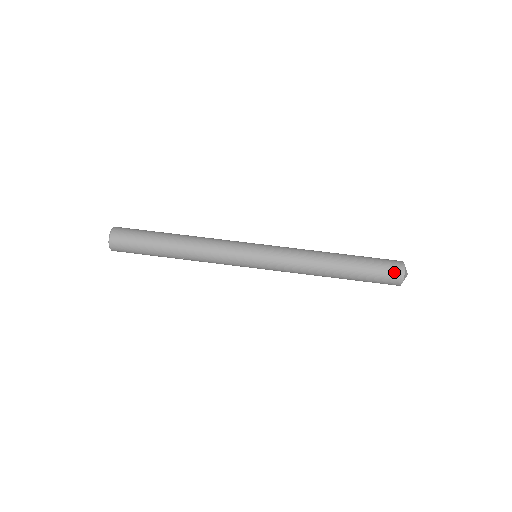
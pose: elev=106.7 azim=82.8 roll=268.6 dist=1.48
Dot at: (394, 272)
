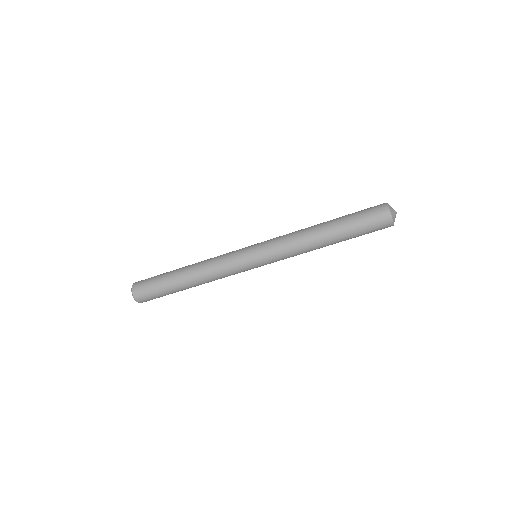
Dot at: occluded
